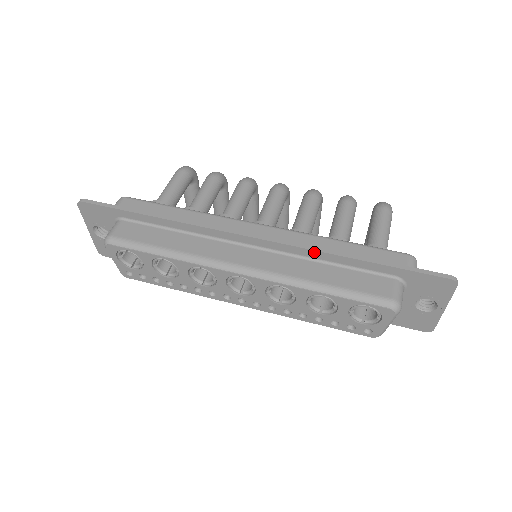
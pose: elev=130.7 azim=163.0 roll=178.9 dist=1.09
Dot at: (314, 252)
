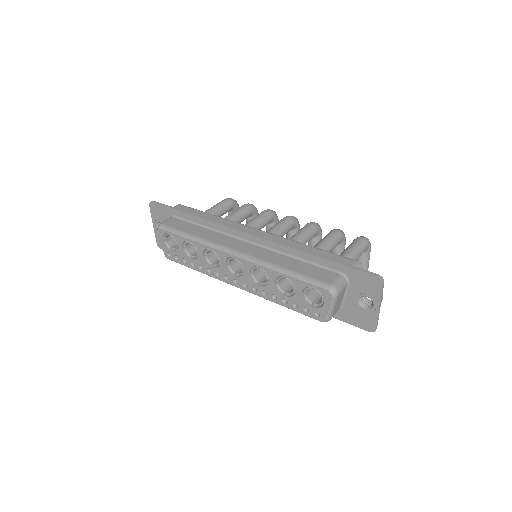
Dot at: (287, 248)
